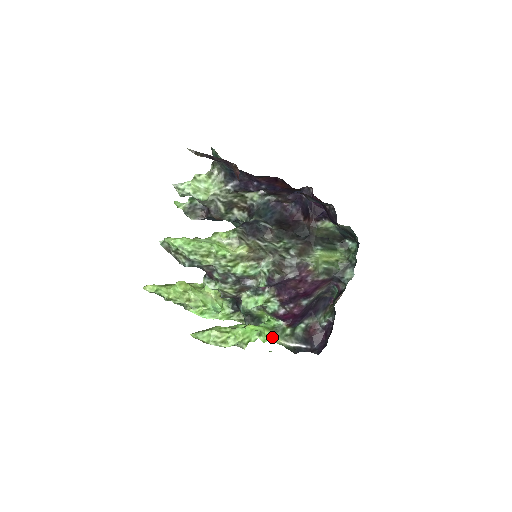
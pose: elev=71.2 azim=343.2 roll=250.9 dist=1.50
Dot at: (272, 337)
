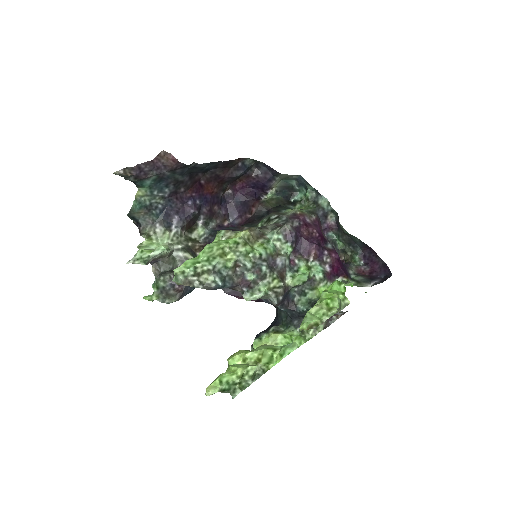
Dot at: occluded
